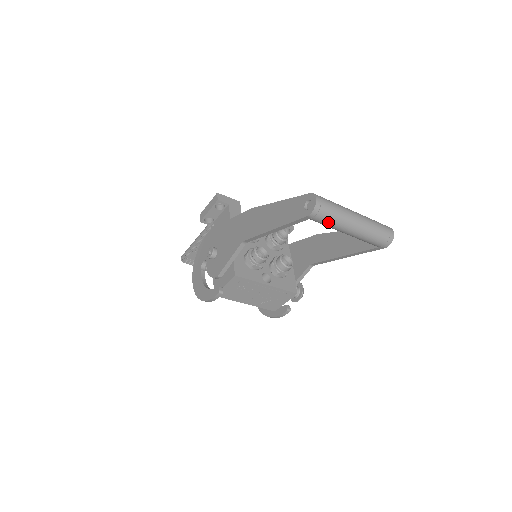
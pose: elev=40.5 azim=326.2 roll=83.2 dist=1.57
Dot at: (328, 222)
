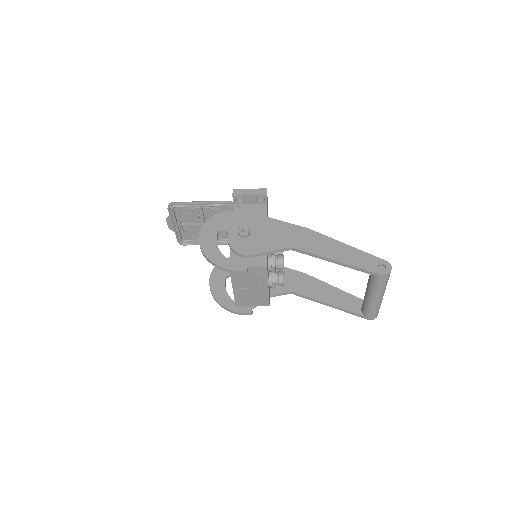
Dot at: (380, 285)
